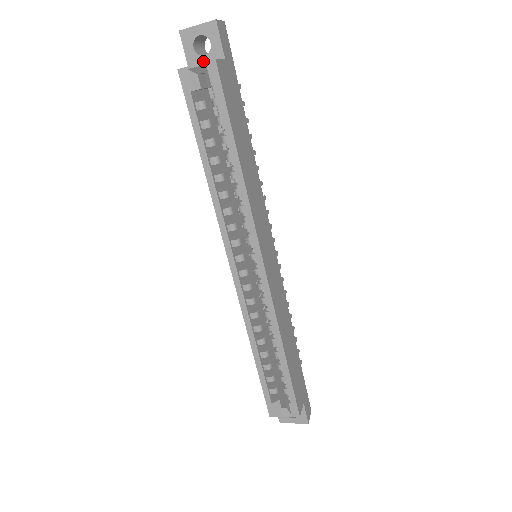
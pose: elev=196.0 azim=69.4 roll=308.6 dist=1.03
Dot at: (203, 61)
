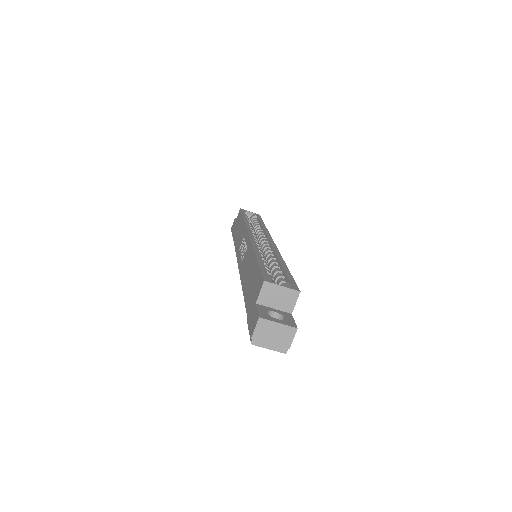
Dot at: occluded
